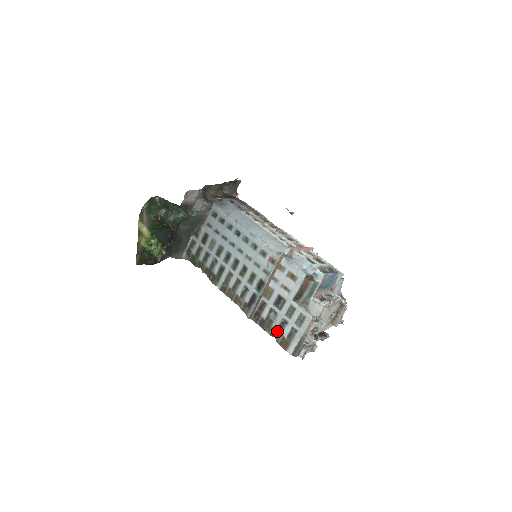
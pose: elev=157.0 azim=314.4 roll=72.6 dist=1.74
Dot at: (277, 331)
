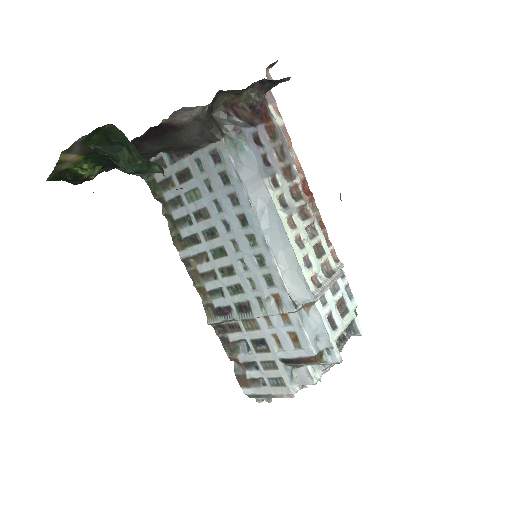
Dot at: (240, 364)
